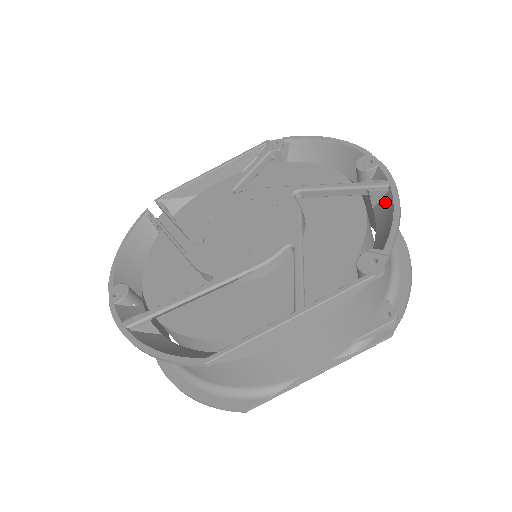
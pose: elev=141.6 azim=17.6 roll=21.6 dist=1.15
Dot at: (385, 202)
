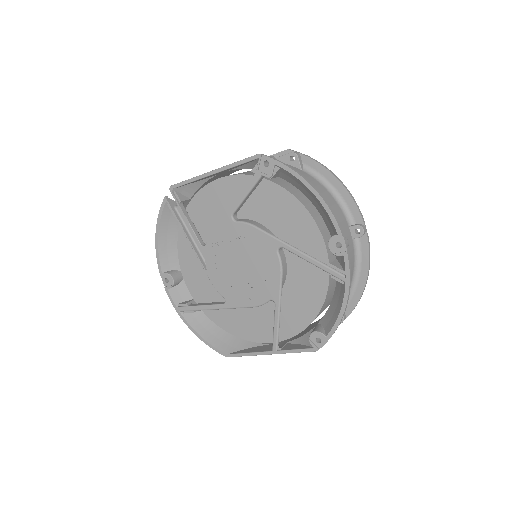
Dot at: (341, 288)
